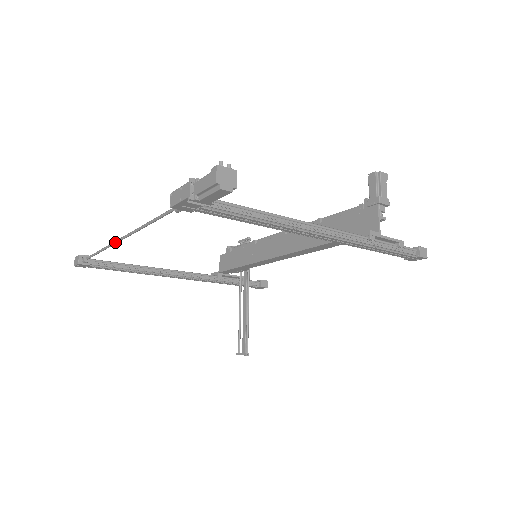
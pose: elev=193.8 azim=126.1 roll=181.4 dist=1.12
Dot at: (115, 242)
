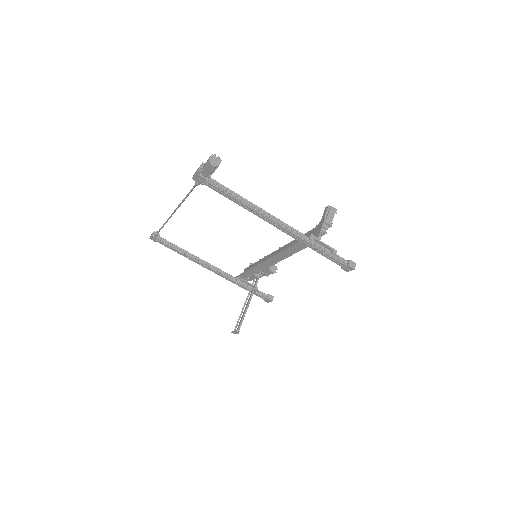
Dot at: (171, 215)
